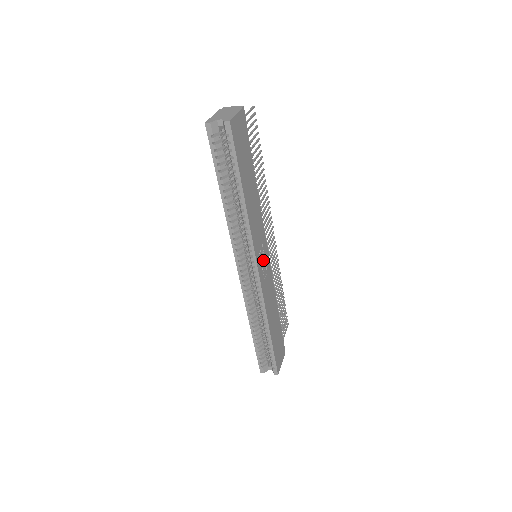
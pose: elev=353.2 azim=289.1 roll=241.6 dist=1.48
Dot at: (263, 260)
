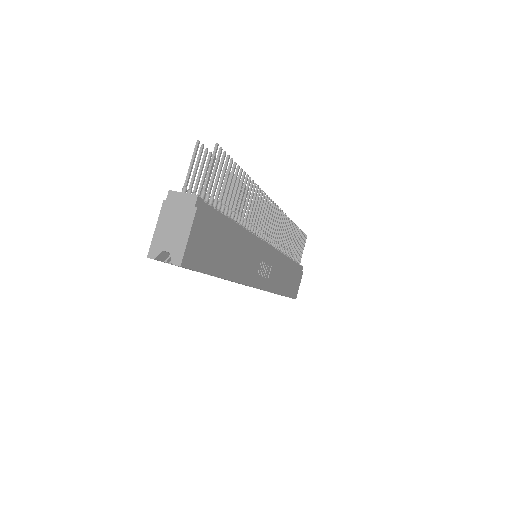
Dot at: (264, 267)
